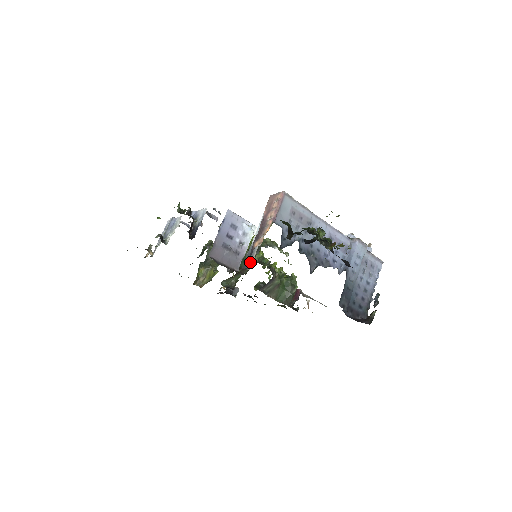
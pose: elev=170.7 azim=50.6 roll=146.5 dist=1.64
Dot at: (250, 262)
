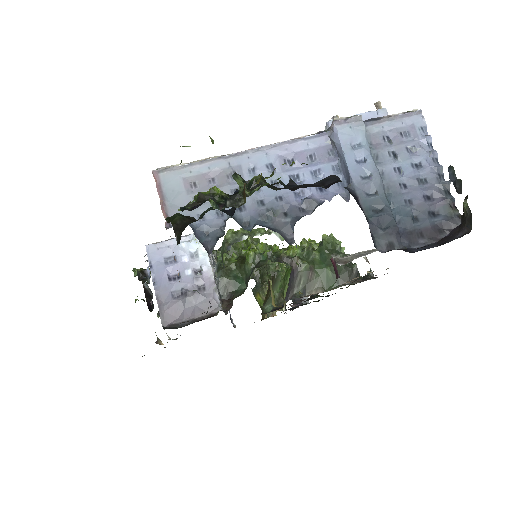
Dot at: occluded
